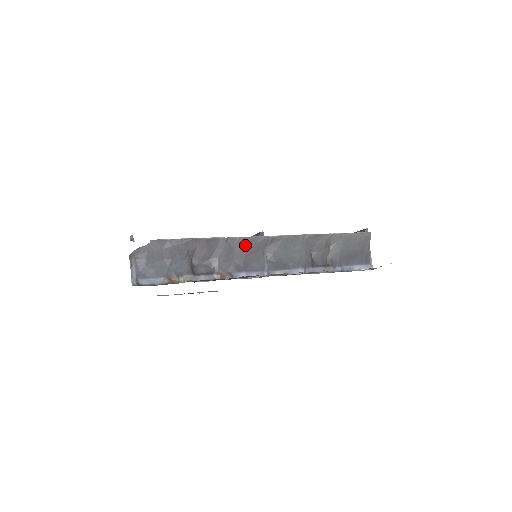
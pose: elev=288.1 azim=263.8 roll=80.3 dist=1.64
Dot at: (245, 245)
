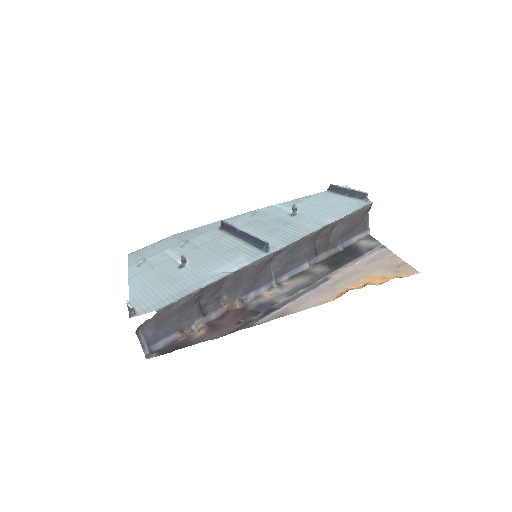
Dot at: (253, 269)
